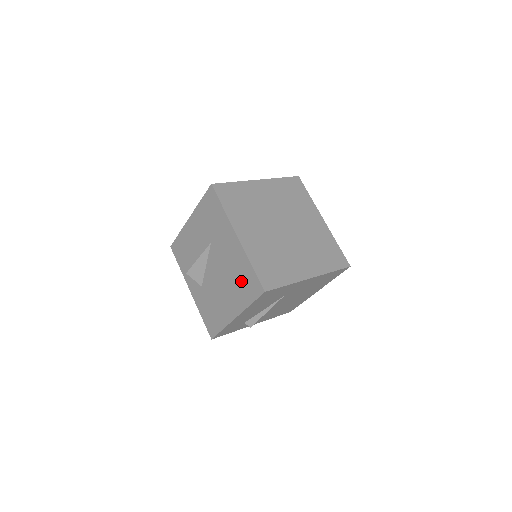
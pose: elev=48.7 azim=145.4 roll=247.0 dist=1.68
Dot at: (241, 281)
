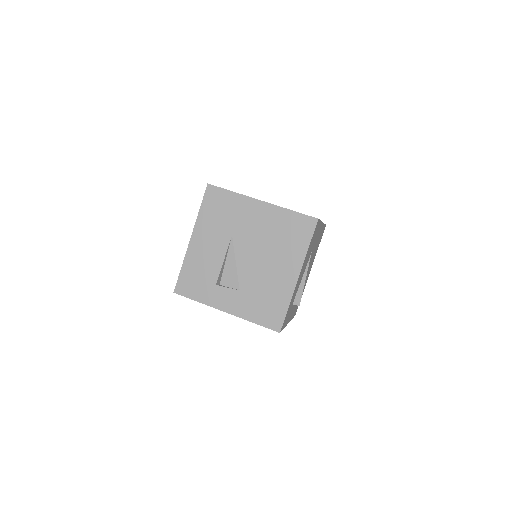
Dot at: (287, 235)
